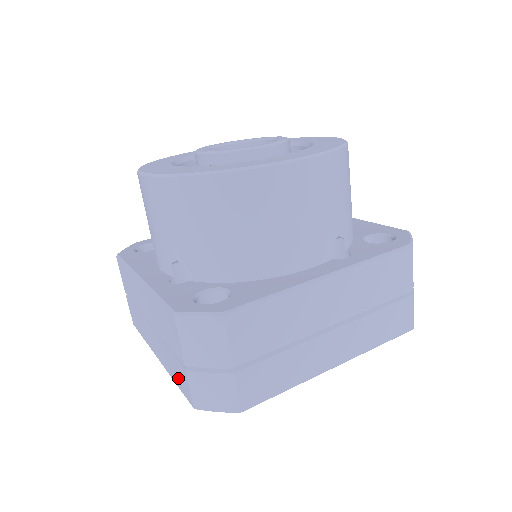
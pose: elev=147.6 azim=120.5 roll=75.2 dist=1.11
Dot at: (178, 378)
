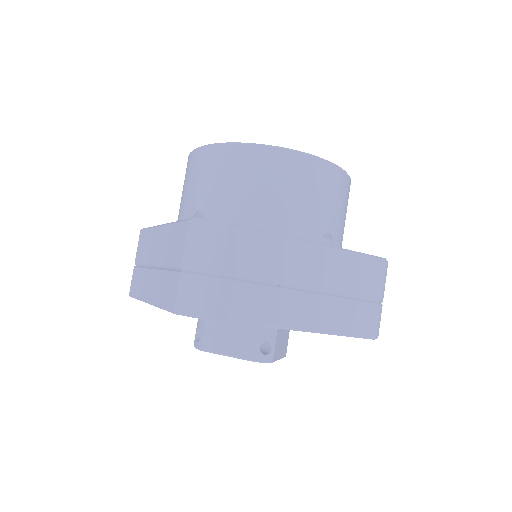
Dot at: (167, 294)
